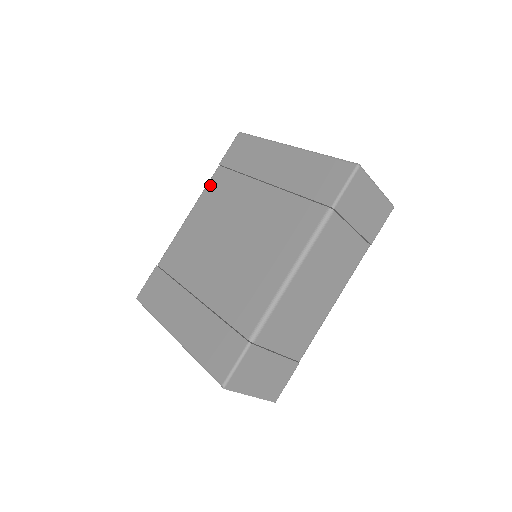
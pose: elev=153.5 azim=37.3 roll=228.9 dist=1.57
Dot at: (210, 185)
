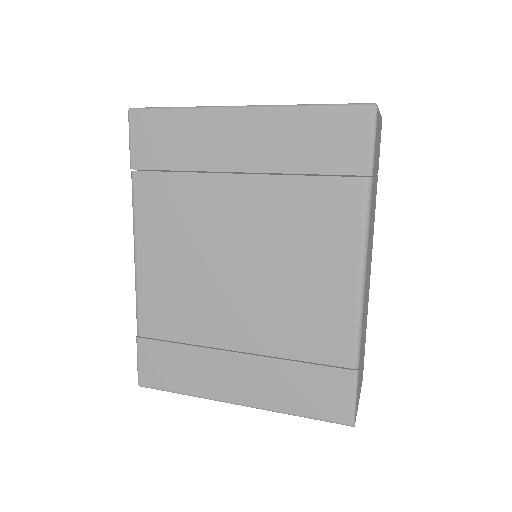
Dot at: (140, 204)
